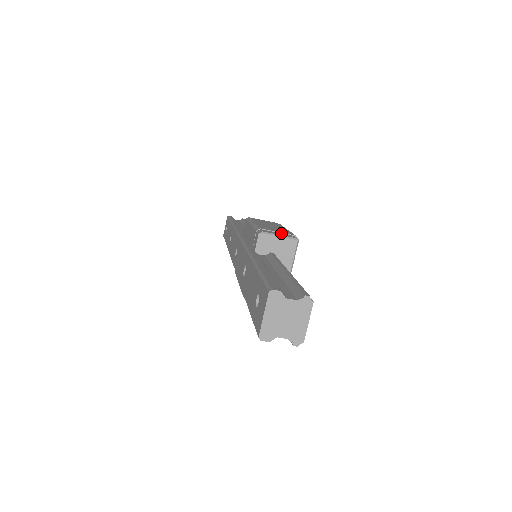
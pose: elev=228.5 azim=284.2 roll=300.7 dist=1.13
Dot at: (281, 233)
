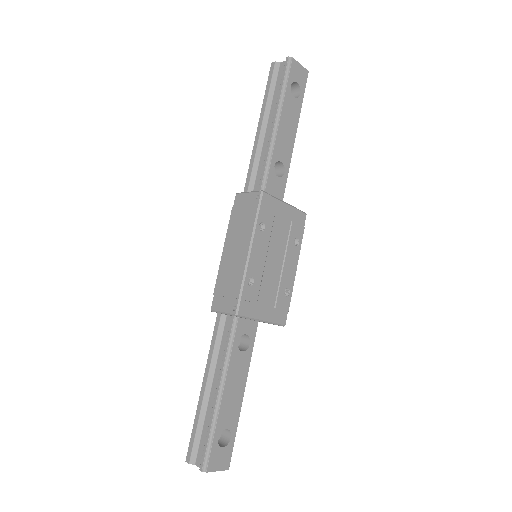
Dot at: (228, 297)
